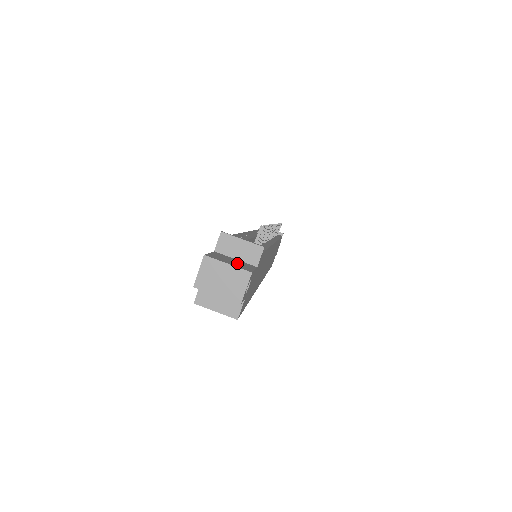
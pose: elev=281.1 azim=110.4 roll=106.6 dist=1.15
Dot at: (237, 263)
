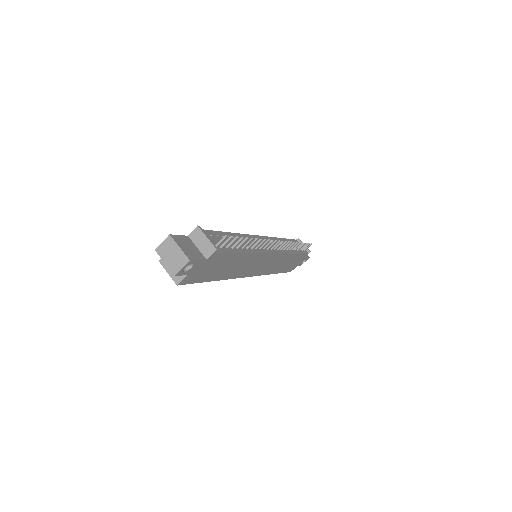
Dot at: (191, 250)
